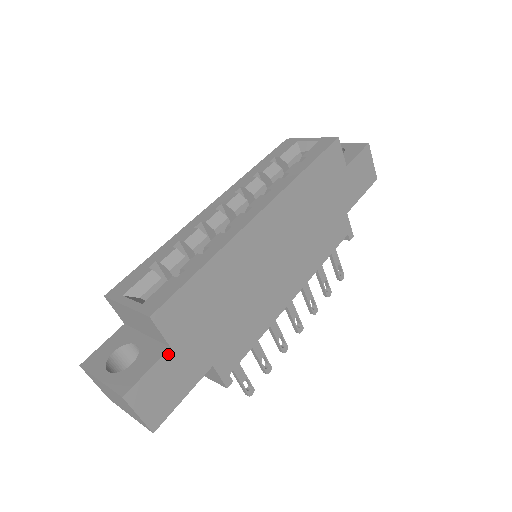
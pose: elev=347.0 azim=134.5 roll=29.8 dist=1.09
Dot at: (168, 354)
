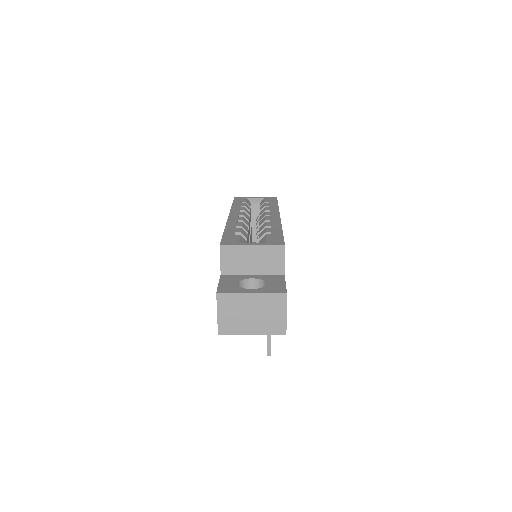
Dot at: occluded
